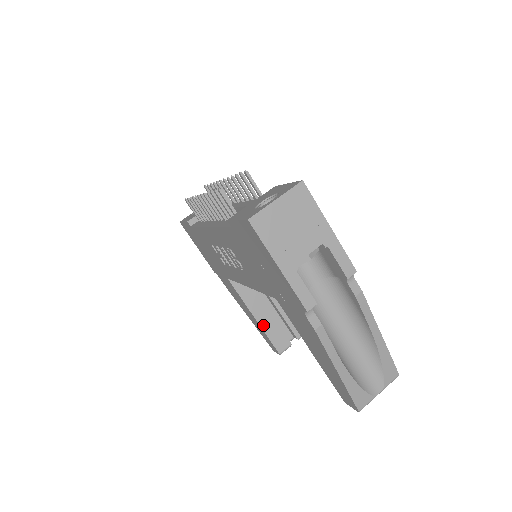
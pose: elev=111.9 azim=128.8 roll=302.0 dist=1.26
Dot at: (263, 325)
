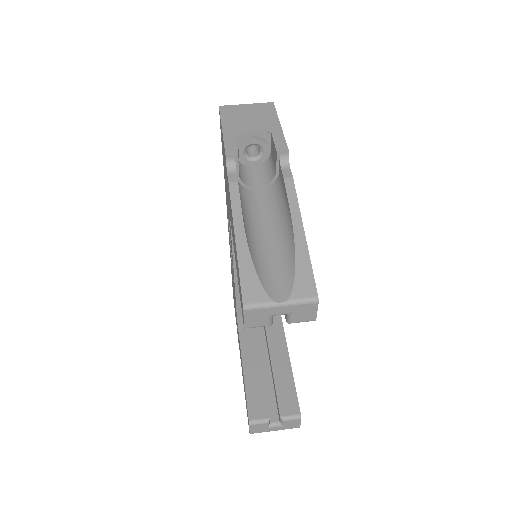
Dot at: (248, 378)
